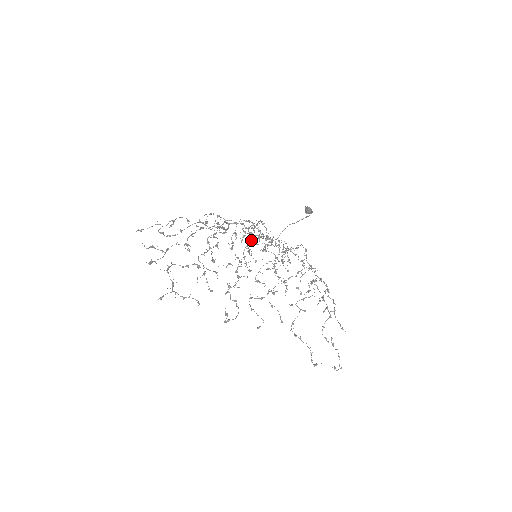
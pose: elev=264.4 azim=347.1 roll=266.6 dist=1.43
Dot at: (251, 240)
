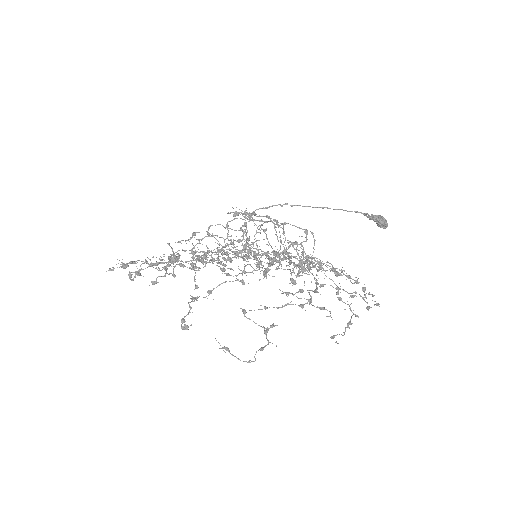
Dot at: occluded
